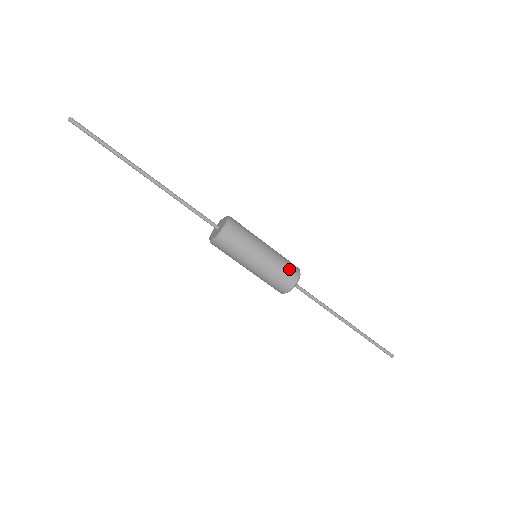
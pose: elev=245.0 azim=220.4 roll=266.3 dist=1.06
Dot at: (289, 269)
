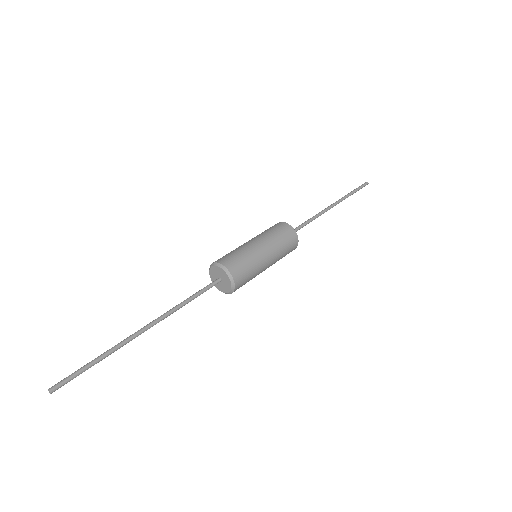
Dot at: (288, 240)
